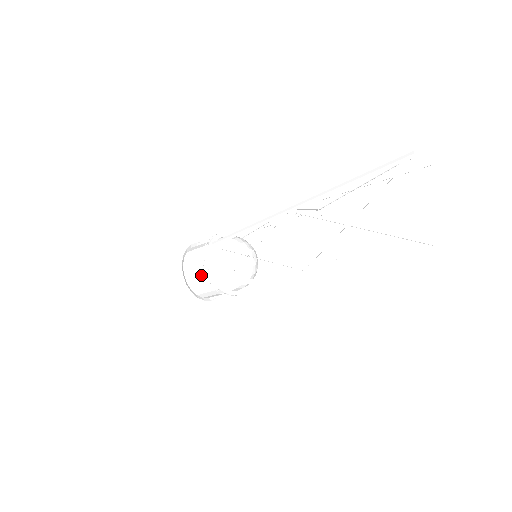
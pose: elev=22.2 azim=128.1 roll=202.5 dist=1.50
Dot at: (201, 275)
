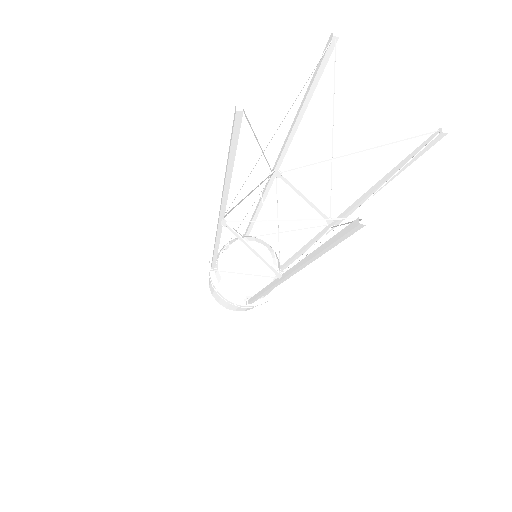
Dot at: occluded
